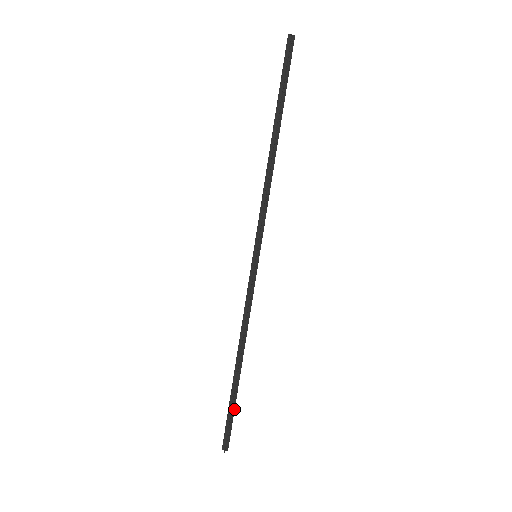
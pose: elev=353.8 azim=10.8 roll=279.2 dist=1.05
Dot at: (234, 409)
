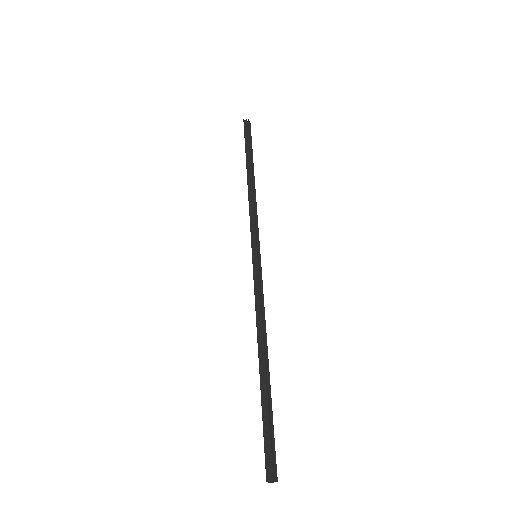
Dot at: (270, 419)
